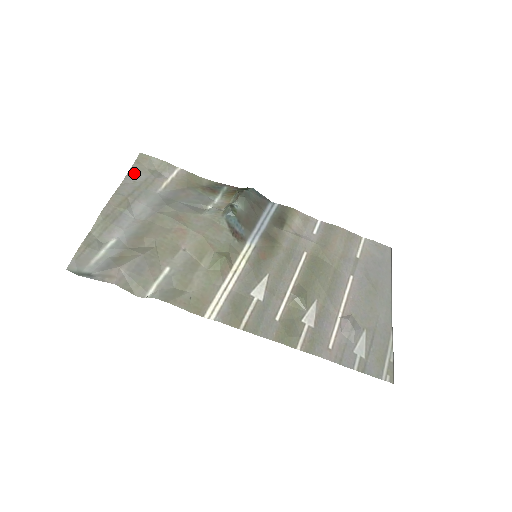
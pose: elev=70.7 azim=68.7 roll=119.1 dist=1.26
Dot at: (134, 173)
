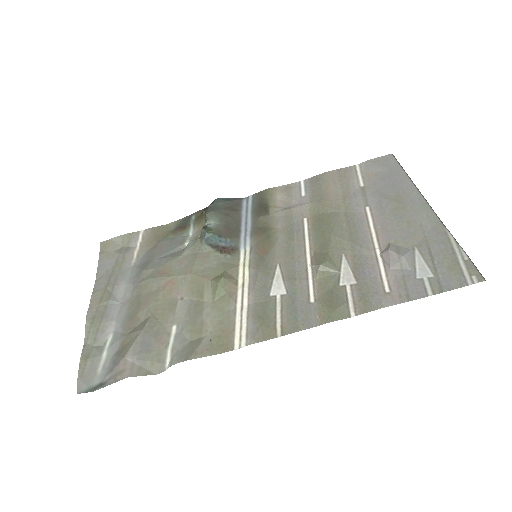
Dot at: (103, 264)
